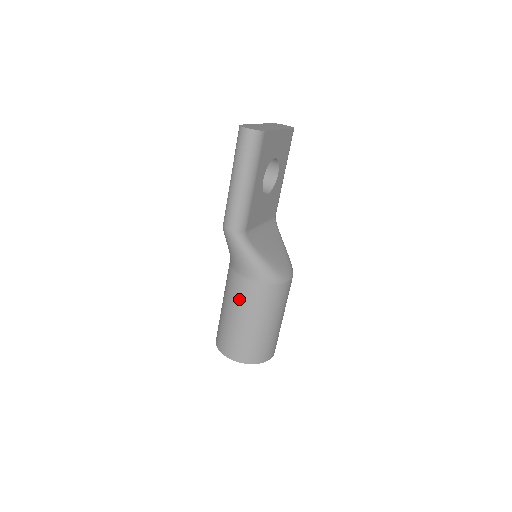
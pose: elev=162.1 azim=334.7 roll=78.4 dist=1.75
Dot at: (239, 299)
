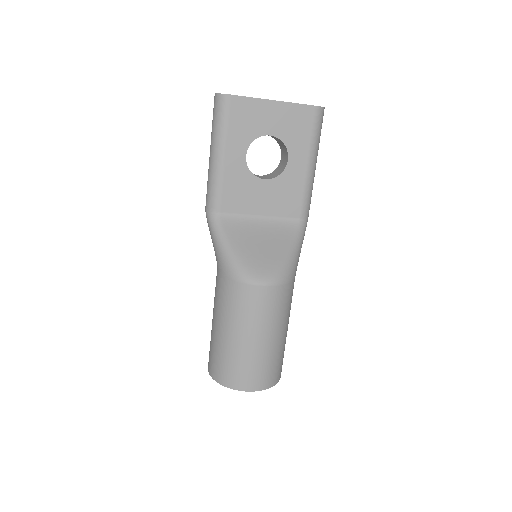
Dot at: occluded
